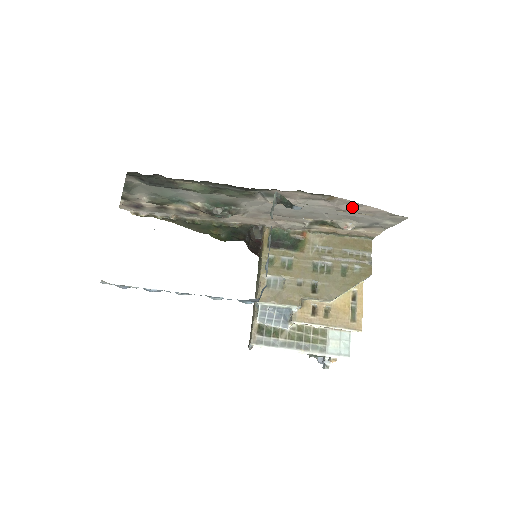
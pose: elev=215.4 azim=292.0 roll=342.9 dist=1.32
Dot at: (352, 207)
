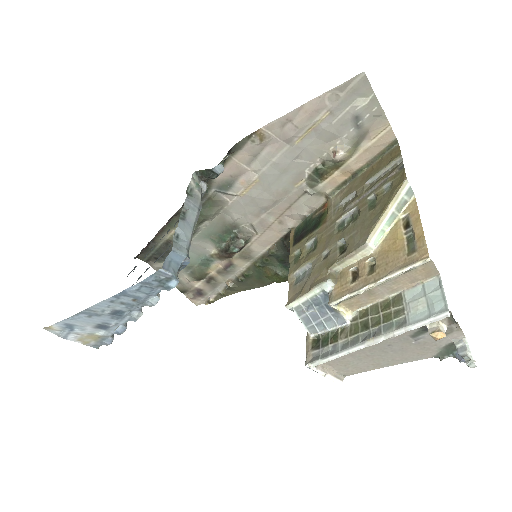
Dot at: (292, 125)
